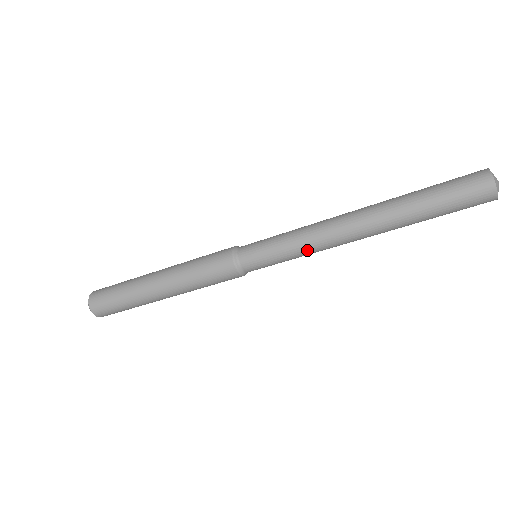
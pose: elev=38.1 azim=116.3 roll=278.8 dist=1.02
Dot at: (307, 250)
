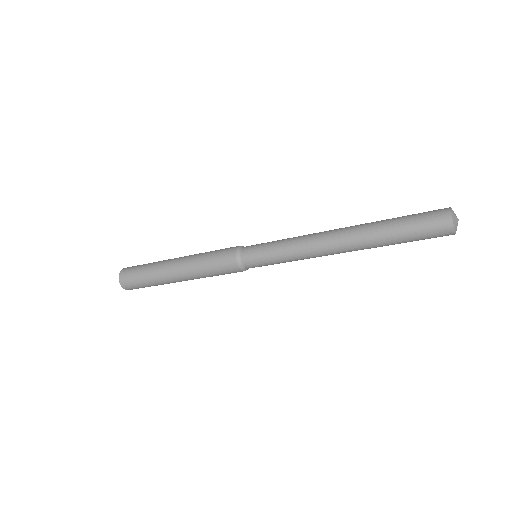
Dot at: occluded
